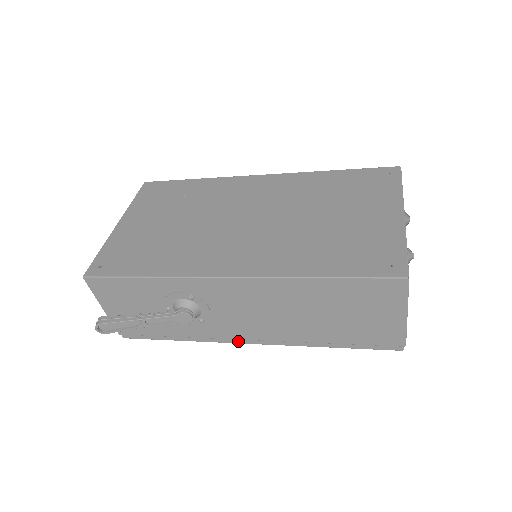
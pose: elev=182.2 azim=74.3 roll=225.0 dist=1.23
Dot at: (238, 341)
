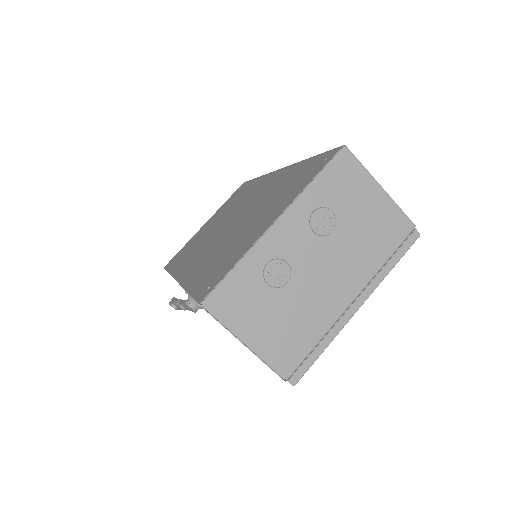
Dot at: occluded
